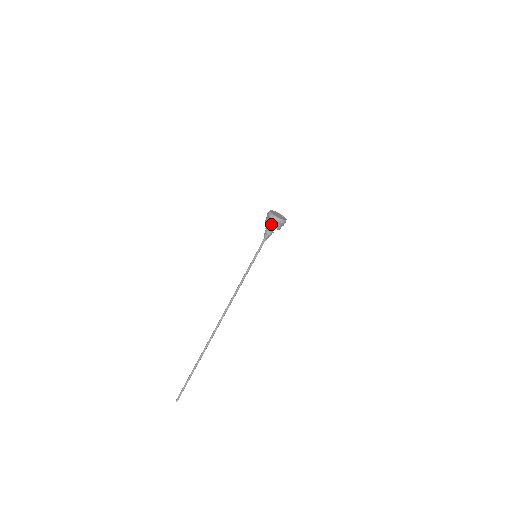
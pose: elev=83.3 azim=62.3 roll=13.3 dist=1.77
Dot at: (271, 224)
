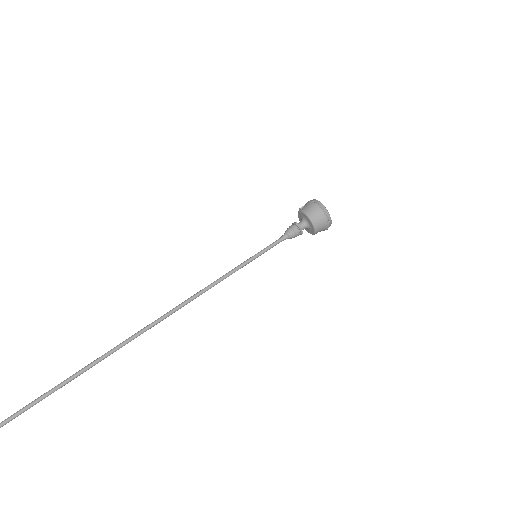
Dot at: (317, 223)
